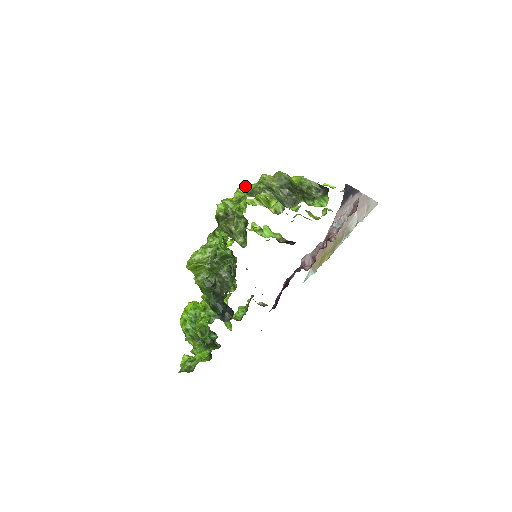
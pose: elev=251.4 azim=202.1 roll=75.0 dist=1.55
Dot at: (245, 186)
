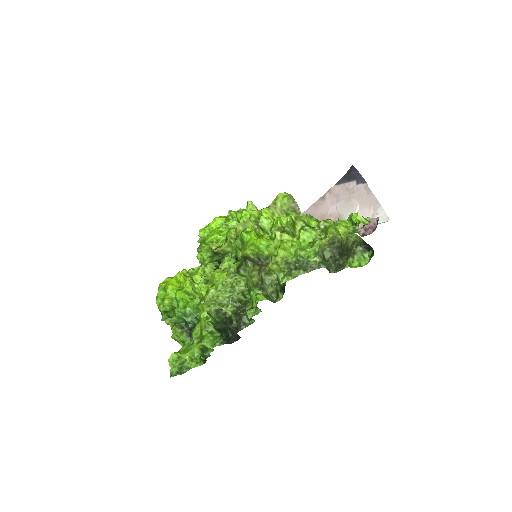
Dot at: (282, 223)
